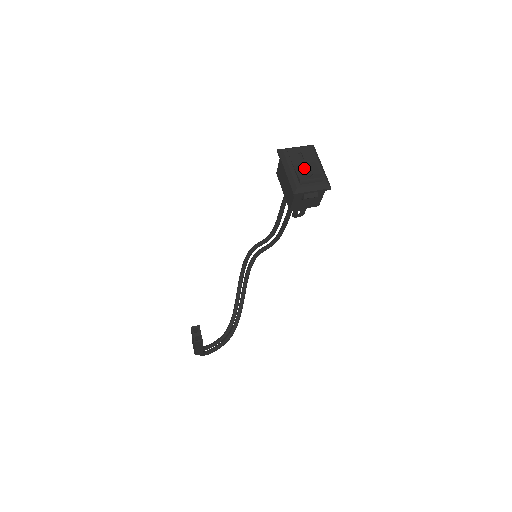
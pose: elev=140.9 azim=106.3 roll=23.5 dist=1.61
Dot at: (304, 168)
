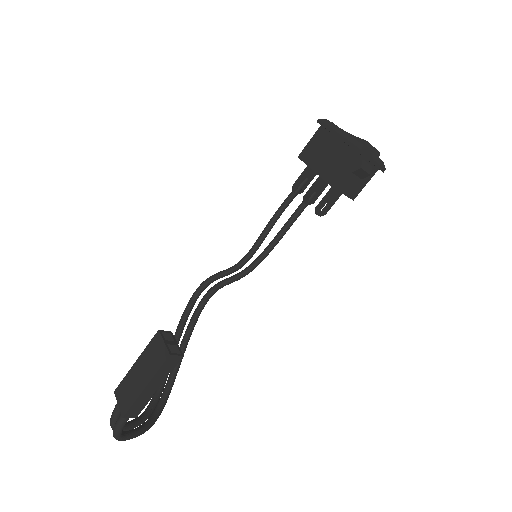
Dot at: occluded
